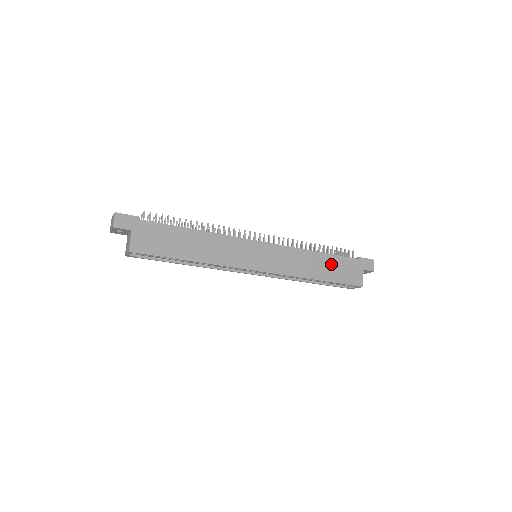
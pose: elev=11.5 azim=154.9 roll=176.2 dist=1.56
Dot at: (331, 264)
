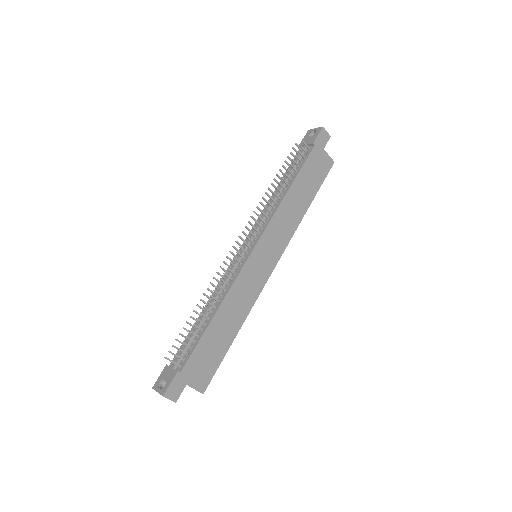
Dot at: (304, 182)
